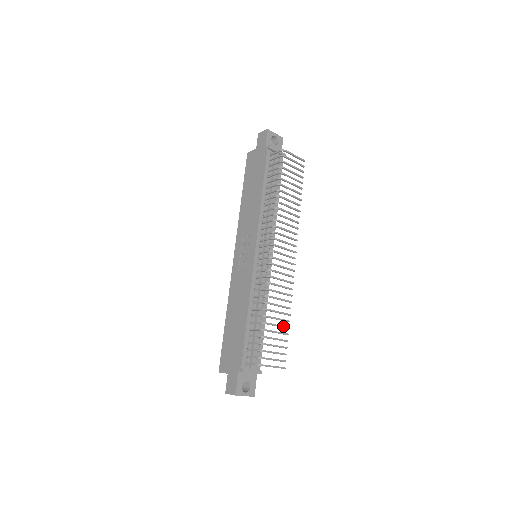
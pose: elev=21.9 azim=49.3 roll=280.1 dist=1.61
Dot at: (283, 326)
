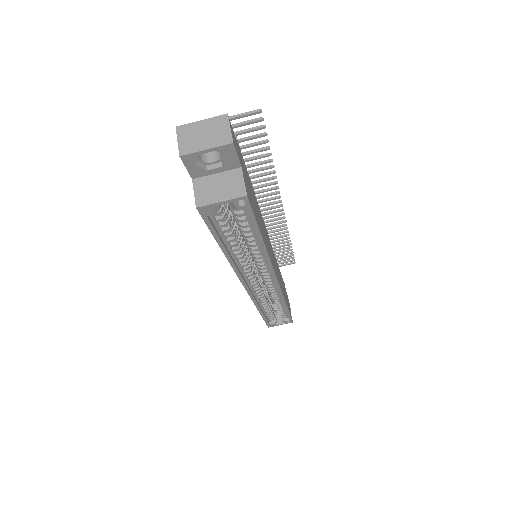
Dot at: (257, 157)
